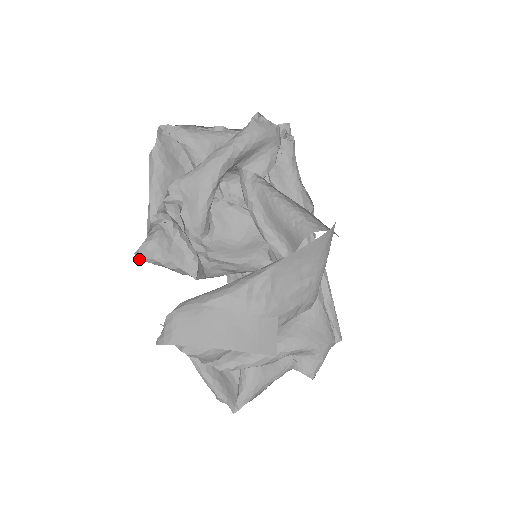
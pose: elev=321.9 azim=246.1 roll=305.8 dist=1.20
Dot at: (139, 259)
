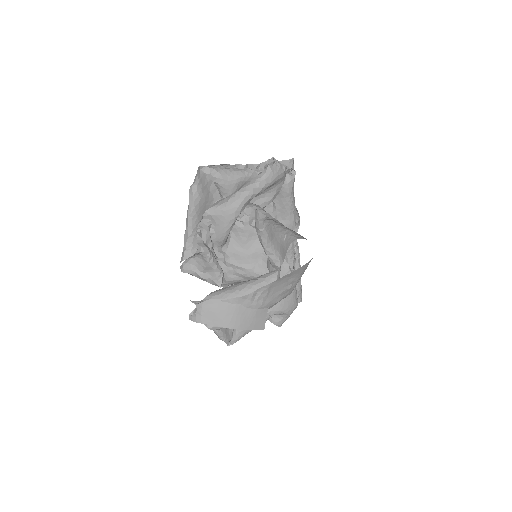
Dot at: (183, 271)
